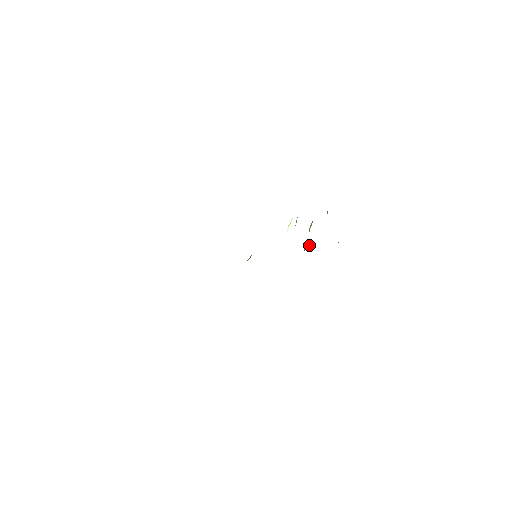
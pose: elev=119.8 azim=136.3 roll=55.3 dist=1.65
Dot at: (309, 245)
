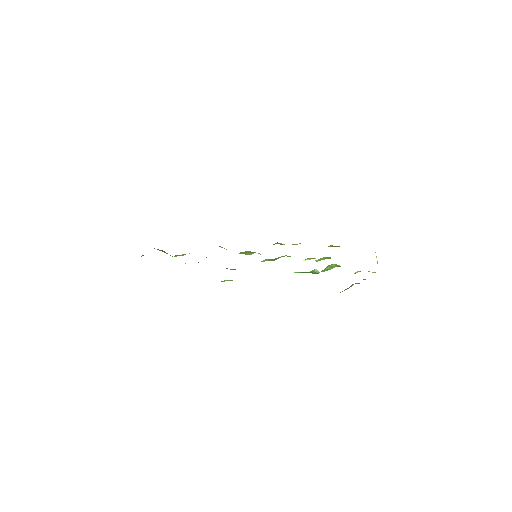
Dot at: (319, 272)
